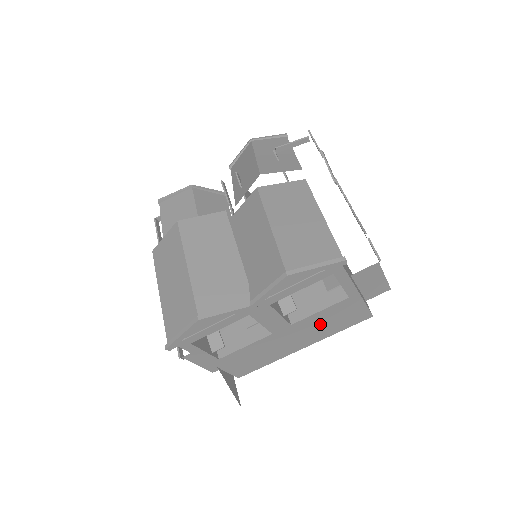
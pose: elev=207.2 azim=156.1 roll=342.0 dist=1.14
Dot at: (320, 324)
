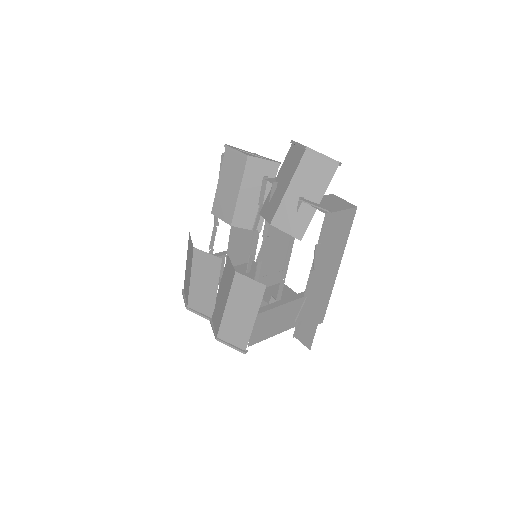
Dot at: occluded
